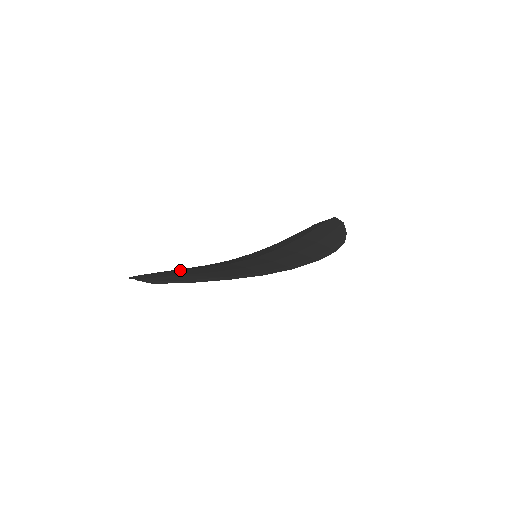
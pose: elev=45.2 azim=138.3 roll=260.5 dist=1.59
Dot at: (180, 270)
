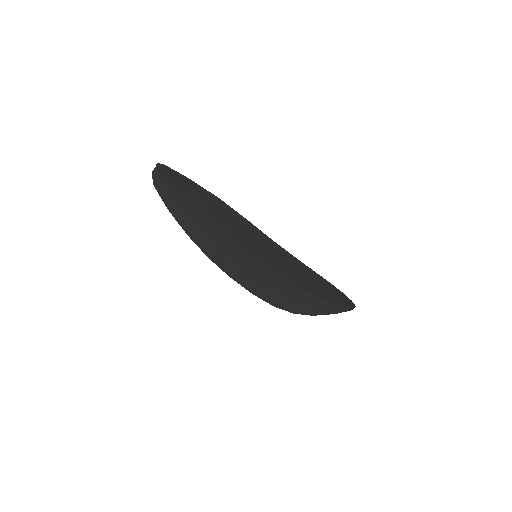
Dot at: (190, 199)
